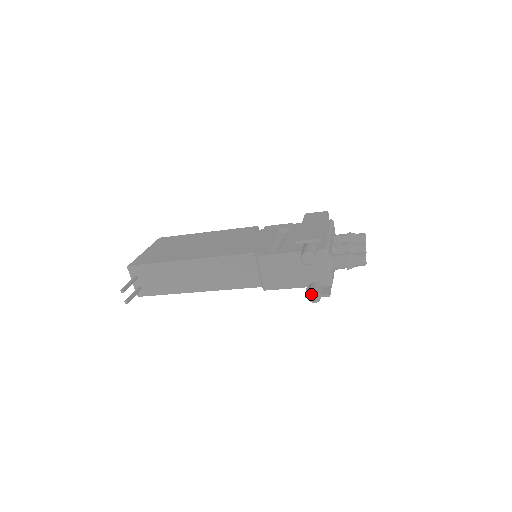
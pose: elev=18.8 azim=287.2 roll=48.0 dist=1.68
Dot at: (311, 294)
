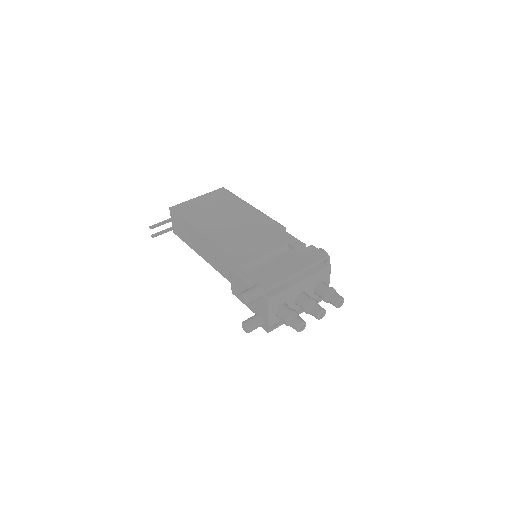
Dot at: (243, 324)
